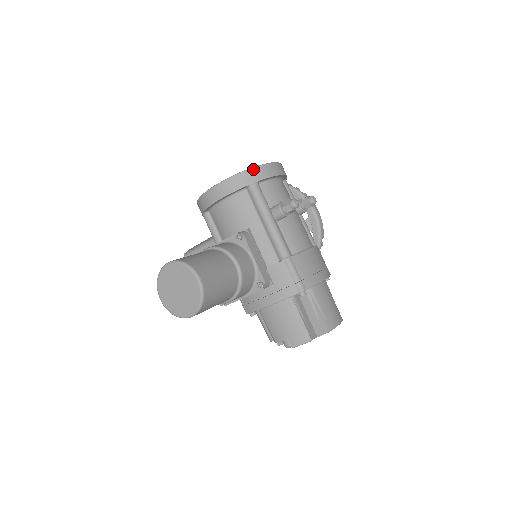
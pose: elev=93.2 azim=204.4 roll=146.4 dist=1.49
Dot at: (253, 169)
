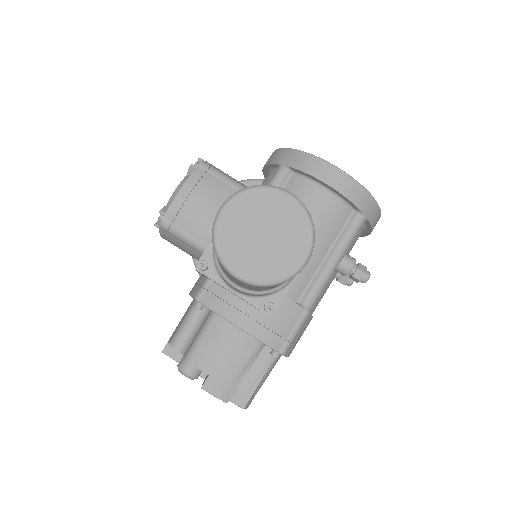
Dot at: (377, 206)
